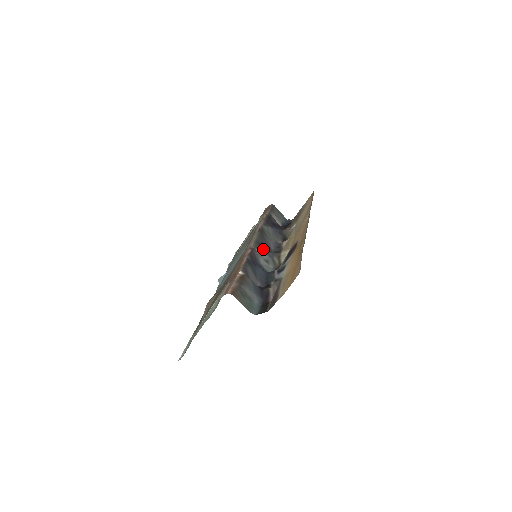
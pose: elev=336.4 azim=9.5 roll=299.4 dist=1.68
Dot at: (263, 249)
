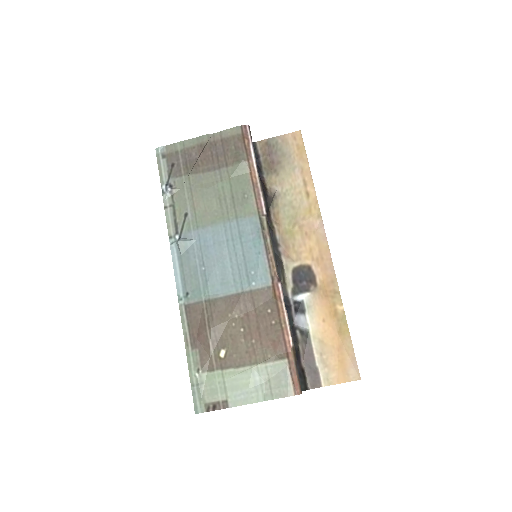
Dot at: (277, 266)
